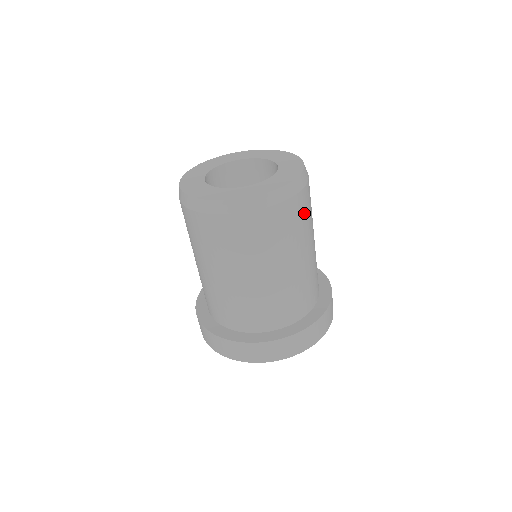
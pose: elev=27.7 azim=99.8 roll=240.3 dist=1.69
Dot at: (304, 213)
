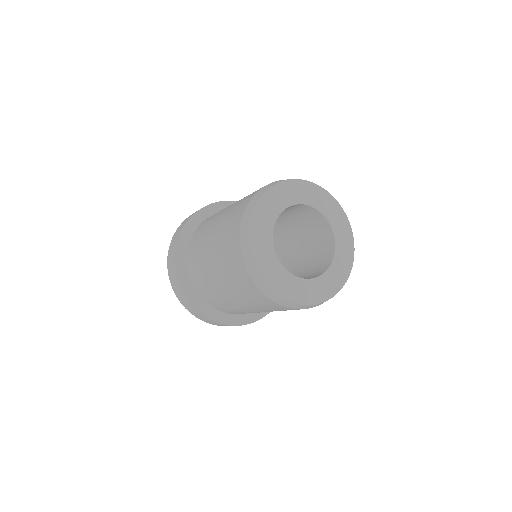
Dot at: occluded
